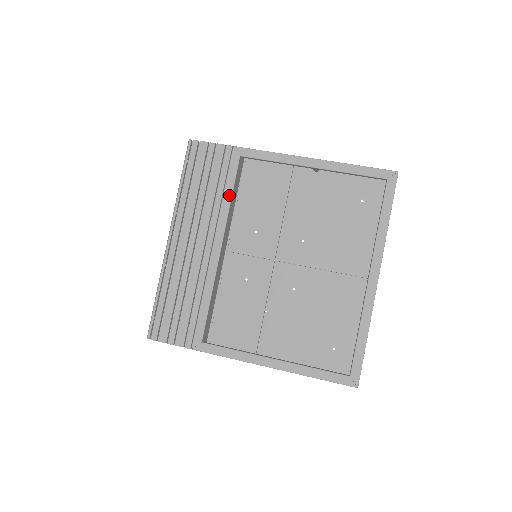
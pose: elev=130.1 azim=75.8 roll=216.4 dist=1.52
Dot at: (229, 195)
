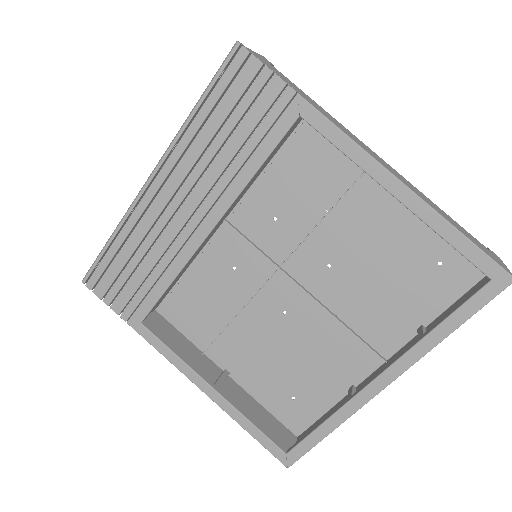
Dot at: (254, 167)
